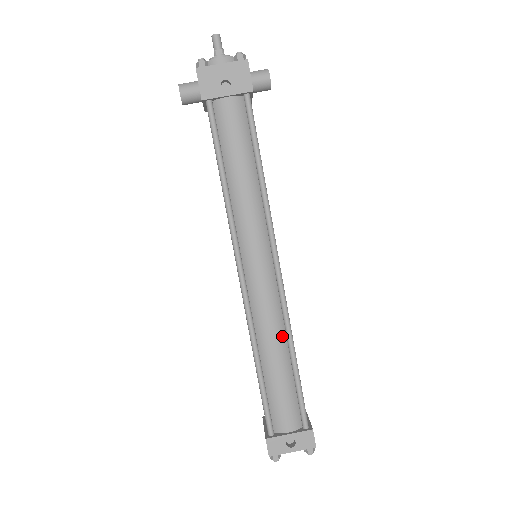
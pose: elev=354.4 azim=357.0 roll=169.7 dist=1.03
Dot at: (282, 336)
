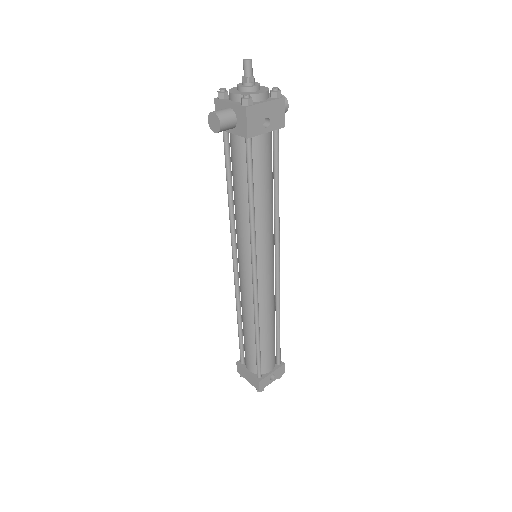
Dot at: (274, 312)
